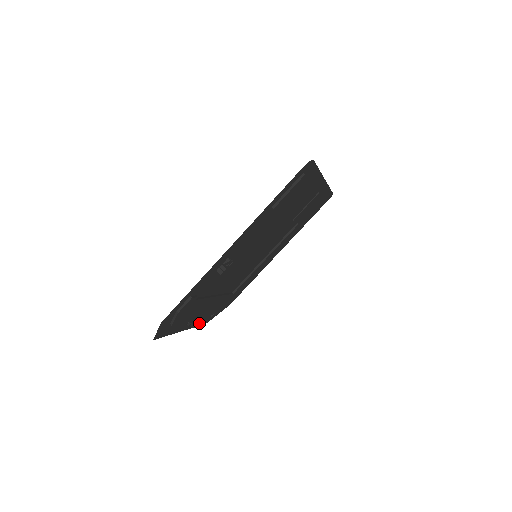
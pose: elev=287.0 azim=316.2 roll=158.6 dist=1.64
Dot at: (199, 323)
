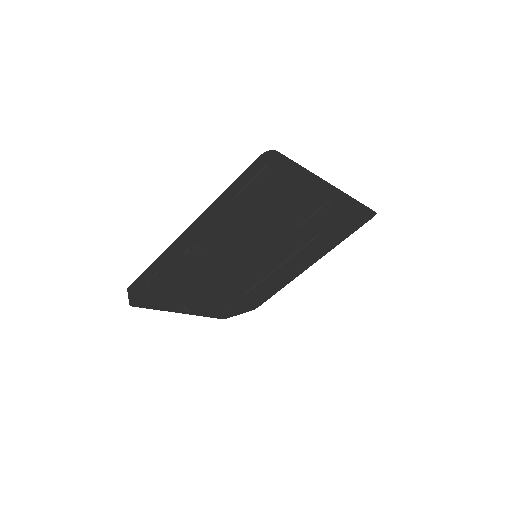
Dot at: (208, 314)
